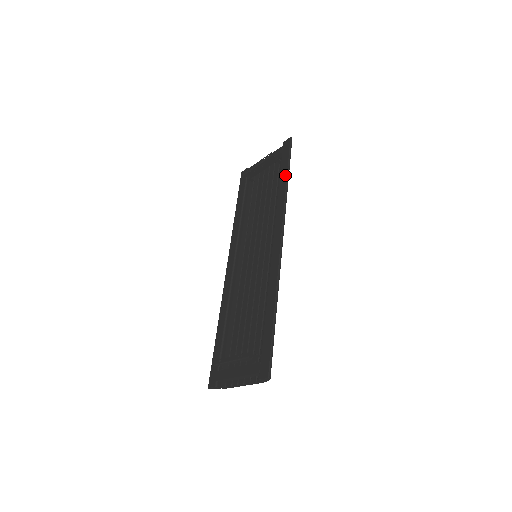
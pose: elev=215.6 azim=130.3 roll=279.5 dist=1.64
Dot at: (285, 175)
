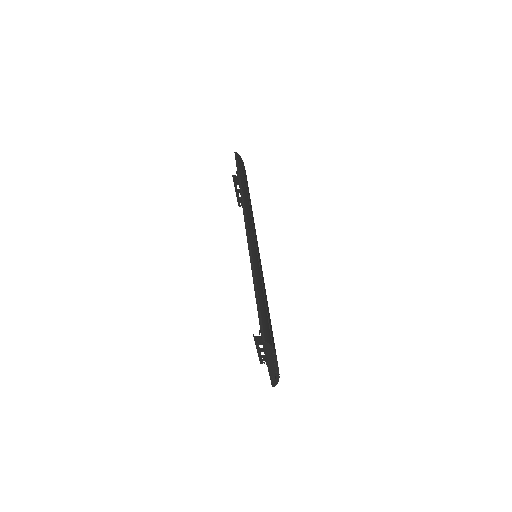
Dot at: occluded
